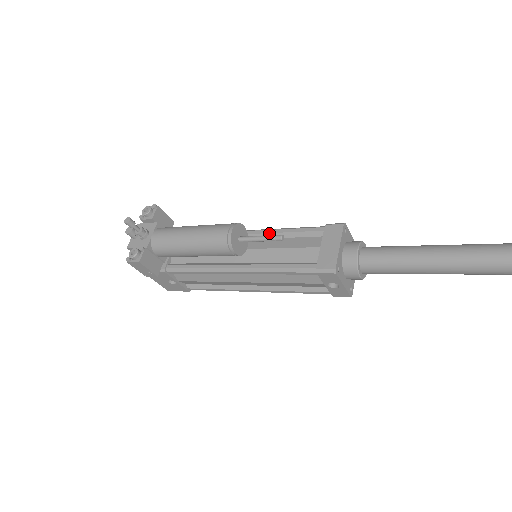
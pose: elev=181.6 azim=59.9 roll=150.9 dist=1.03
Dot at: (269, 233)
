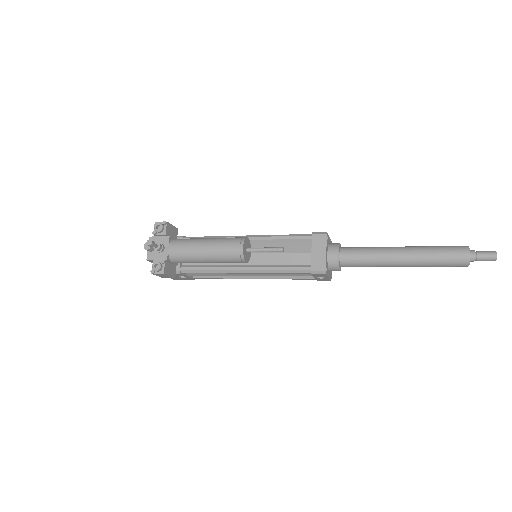
Dot at: (266, 240)
